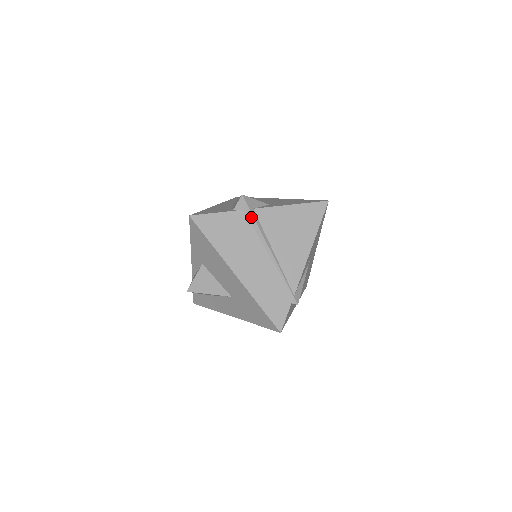
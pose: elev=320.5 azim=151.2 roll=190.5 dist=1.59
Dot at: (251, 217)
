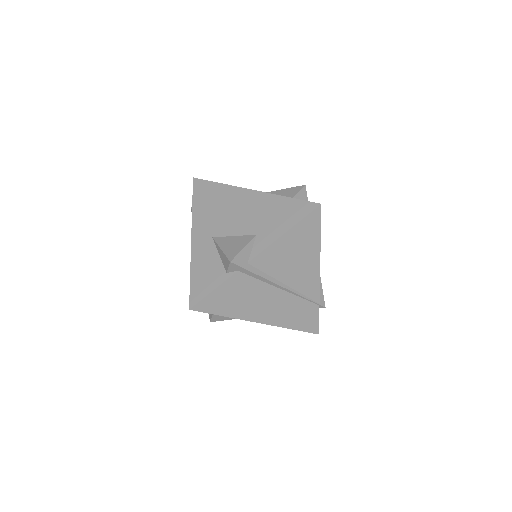
Dot at: (250, 273)
